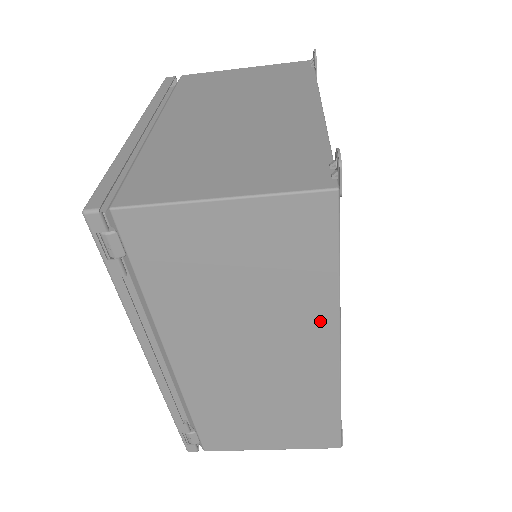
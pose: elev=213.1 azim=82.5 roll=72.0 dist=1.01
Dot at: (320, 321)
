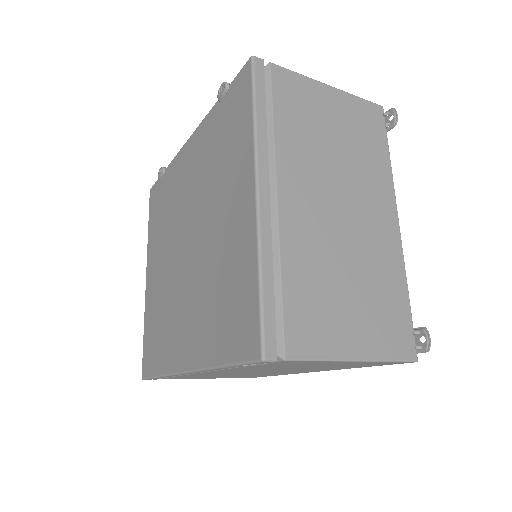
Dot at: occluded
